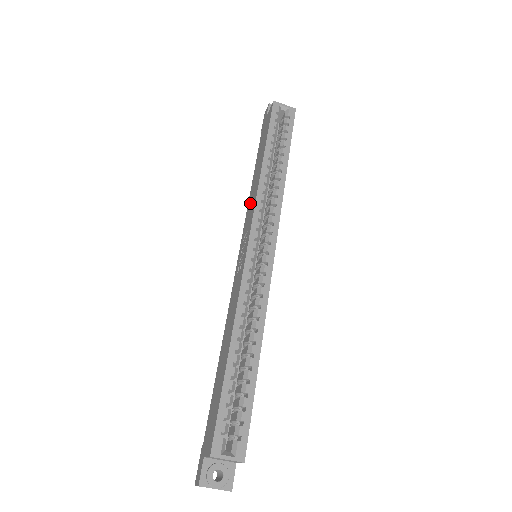
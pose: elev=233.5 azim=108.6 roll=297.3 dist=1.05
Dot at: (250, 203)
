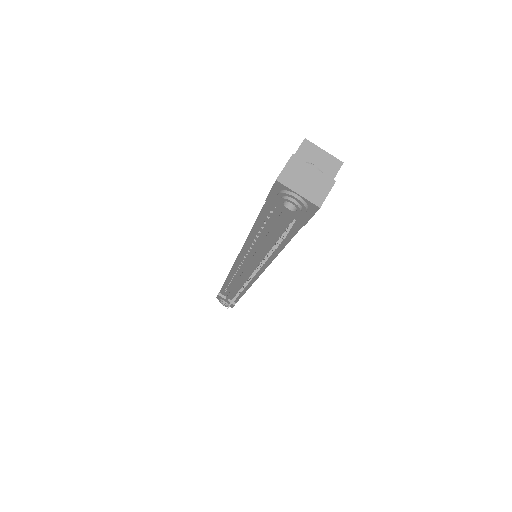
Dot at: occluded
